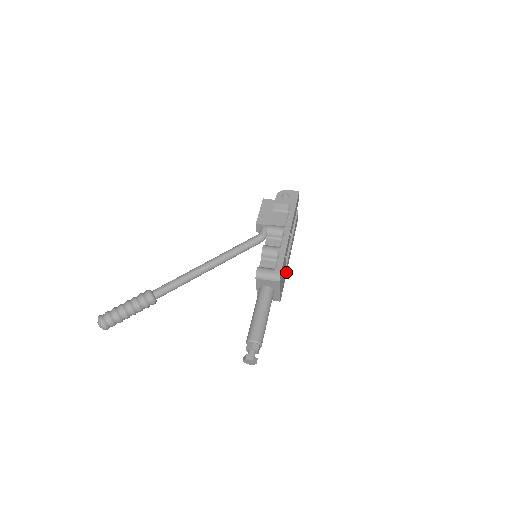
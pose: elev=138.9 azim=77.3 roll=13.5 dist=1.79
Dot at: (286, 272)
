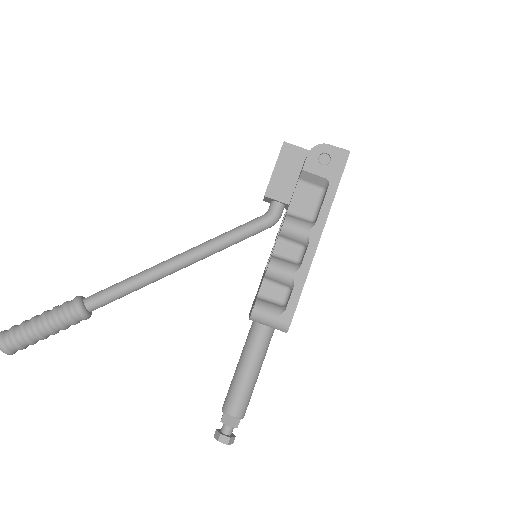
Dot at: occluded
